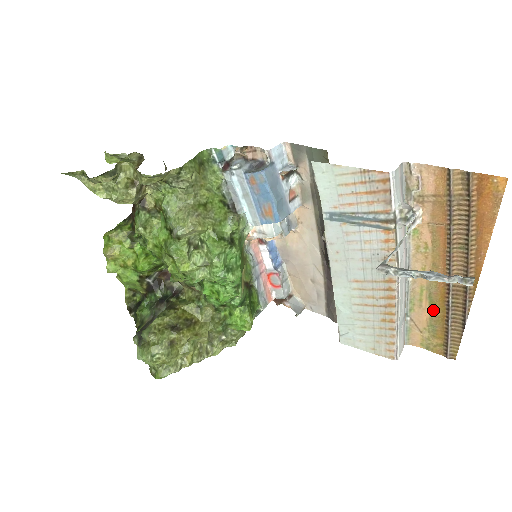
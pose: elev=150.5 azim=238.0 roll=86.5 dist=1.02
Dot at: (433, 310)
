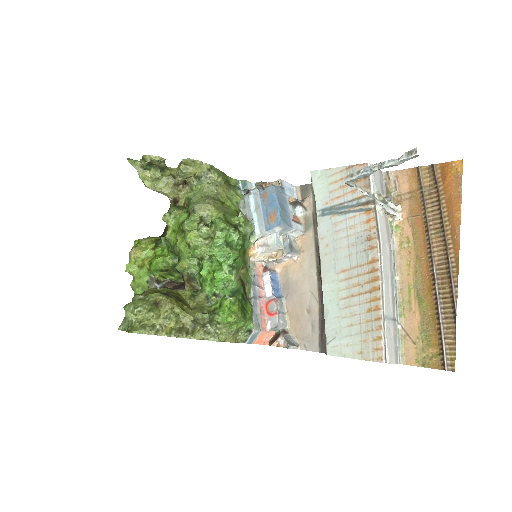
Dot at: (423, 310)
